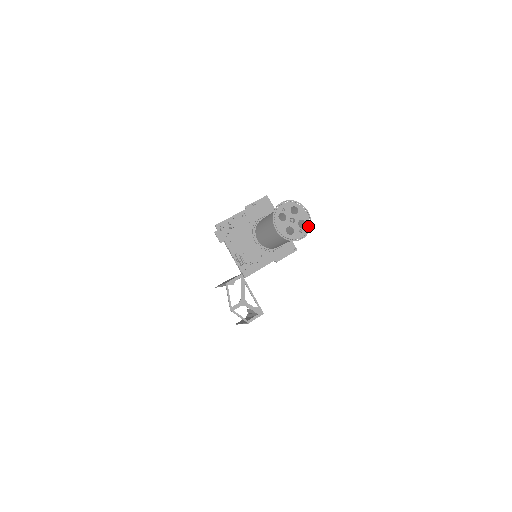
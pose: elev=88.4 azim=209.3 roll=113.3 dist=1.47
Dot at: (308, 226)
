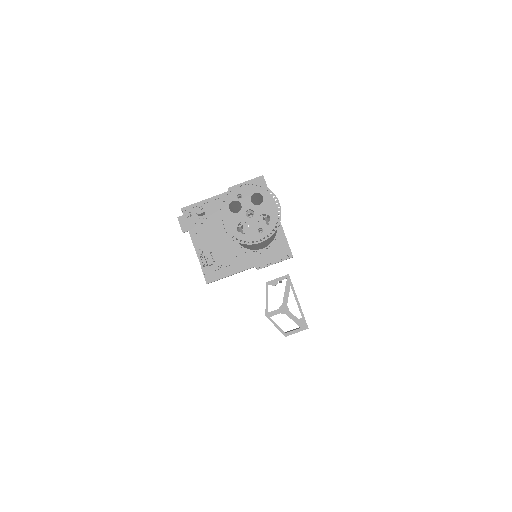
Dot at: (274, 224)
